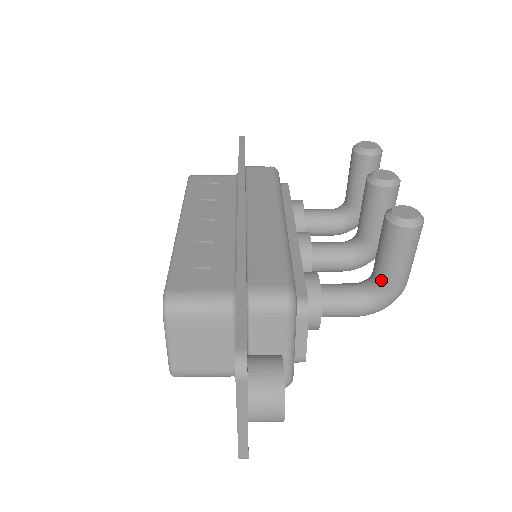
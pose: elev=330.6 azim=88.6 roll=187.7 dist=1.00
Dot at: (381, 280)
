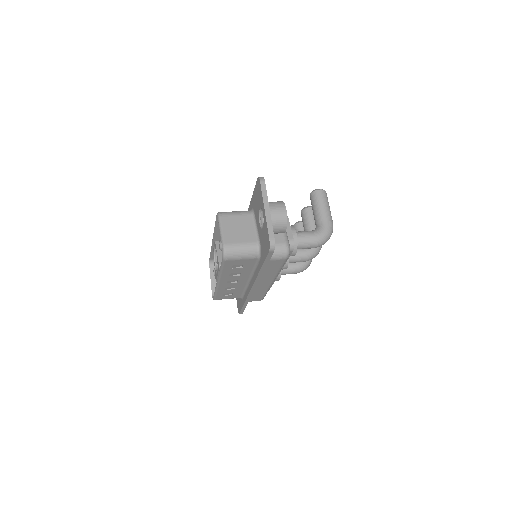
Dot at: (319, 220)
